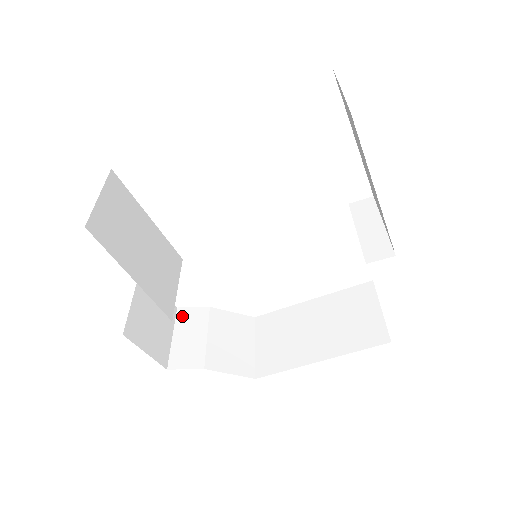
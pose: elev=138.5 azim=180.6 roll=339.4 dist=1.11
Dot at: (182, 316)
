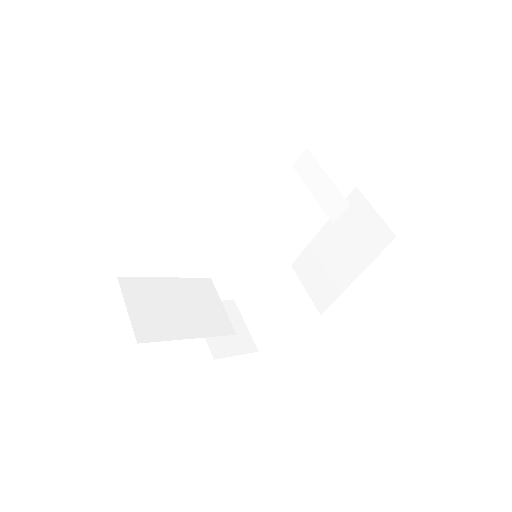
Dot at: (241, 304)
